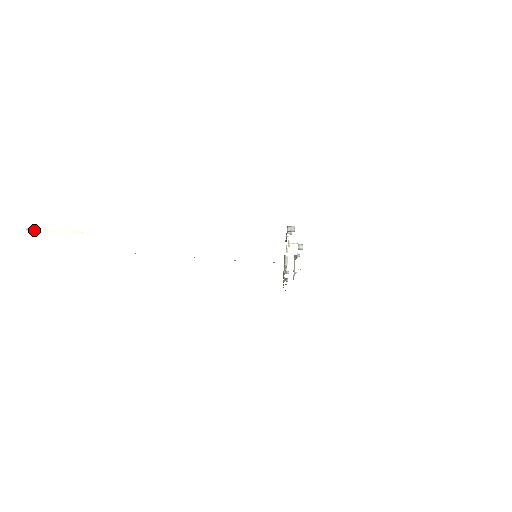
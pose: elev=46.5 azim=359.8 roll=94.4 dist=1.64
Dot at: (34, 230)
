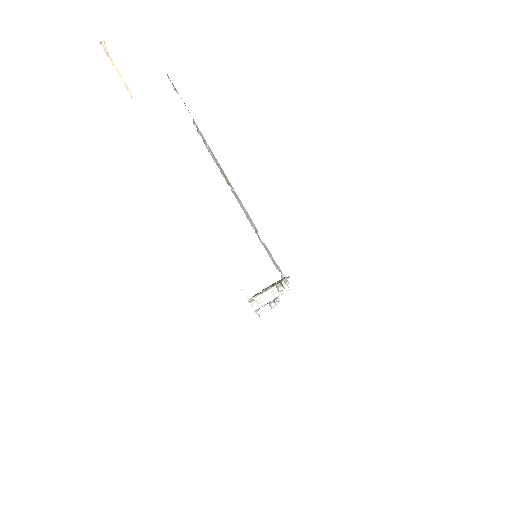
Dot at: (105, 49)
